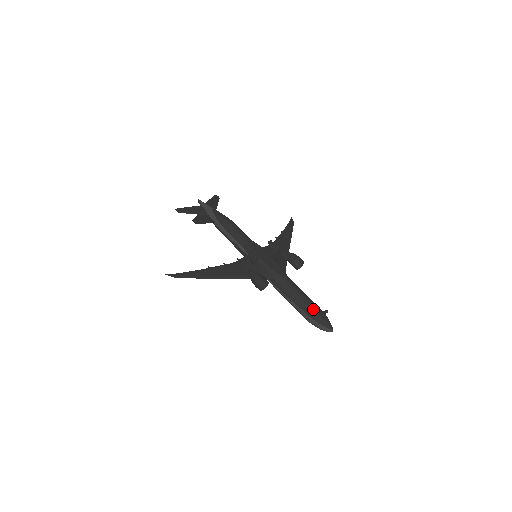
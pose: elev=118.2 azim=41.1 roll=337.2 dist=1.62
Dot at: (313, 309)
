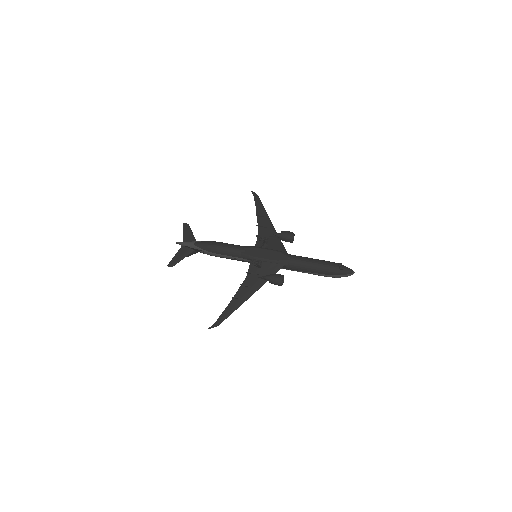
Dot at: (329, 268)
